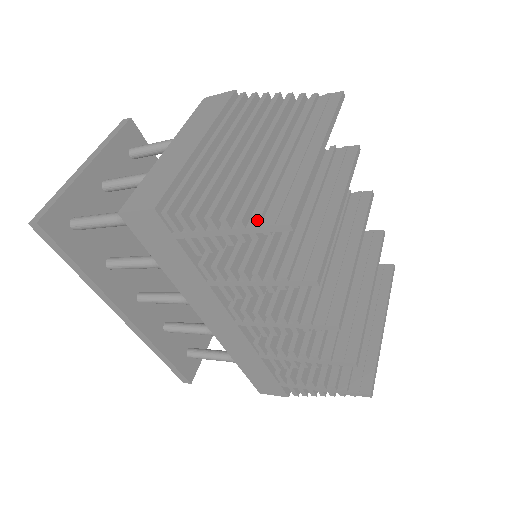
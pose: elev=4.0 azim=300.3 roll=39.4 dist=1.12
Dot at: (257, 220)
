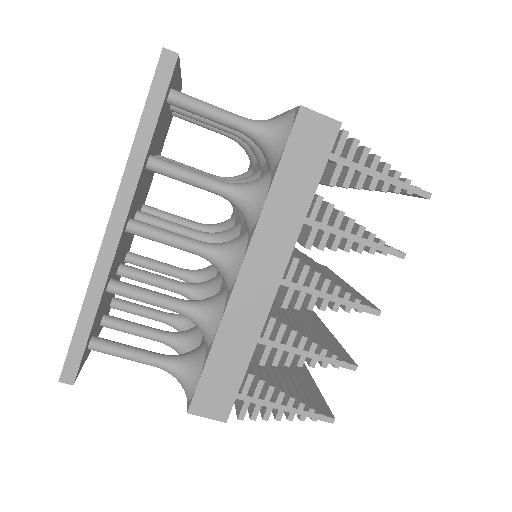
Dot at: occluded
